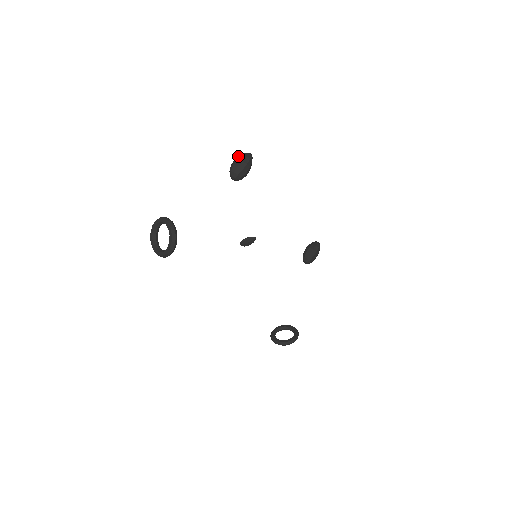
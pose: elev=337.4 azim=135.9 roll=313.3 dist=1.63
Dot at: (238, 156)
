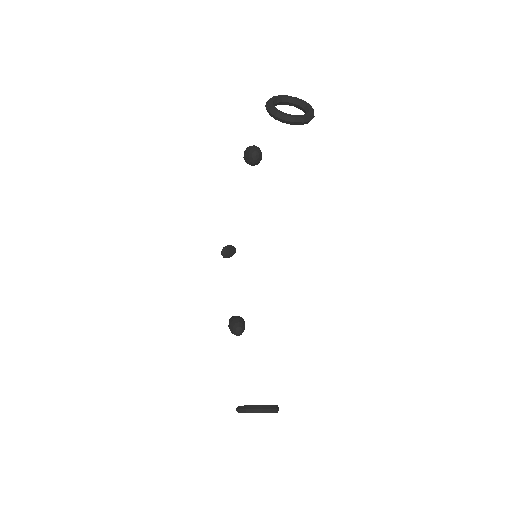
Dot at: occluded
